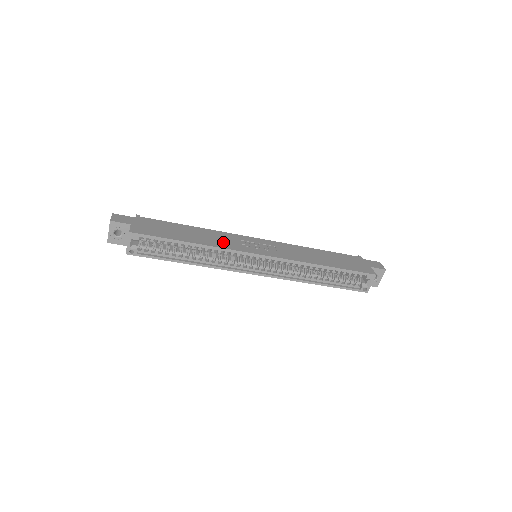
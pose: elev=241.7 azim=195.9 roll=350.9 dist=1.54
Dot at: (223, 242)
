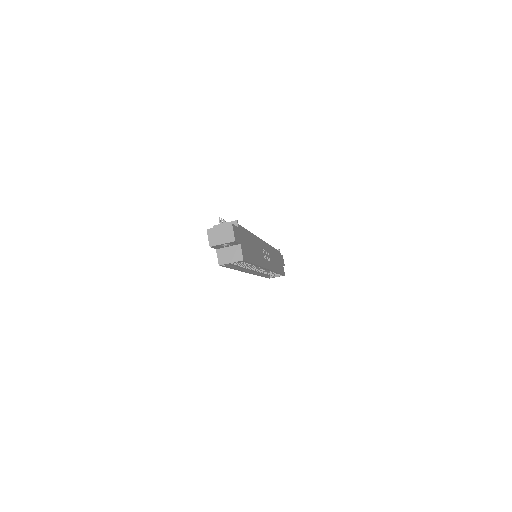
Dot at: (261, 256)
